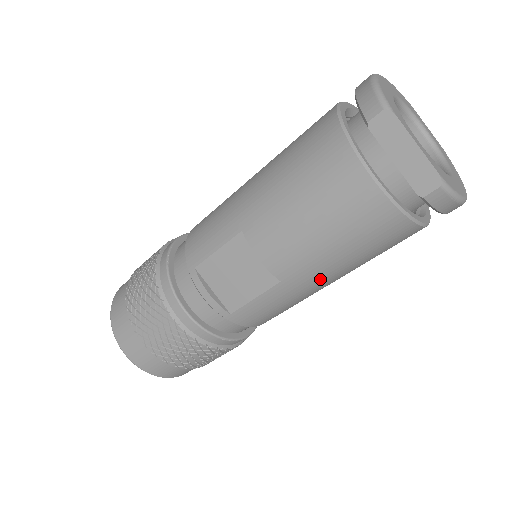
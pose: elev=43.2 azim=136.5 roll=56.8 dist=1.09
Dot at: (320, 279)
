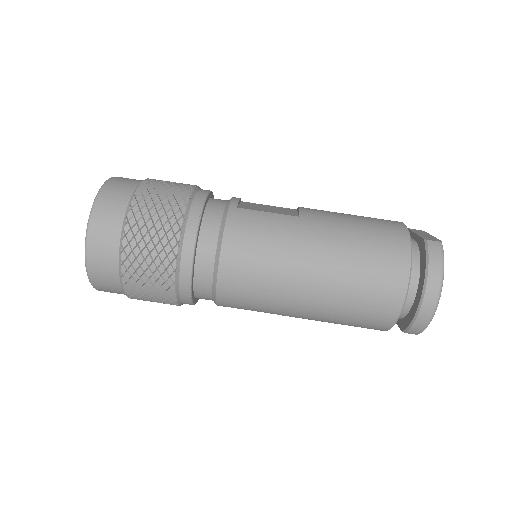
Dot at: (321, 237)
